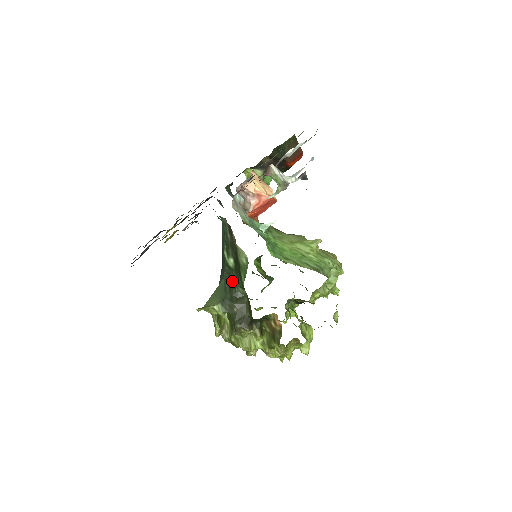
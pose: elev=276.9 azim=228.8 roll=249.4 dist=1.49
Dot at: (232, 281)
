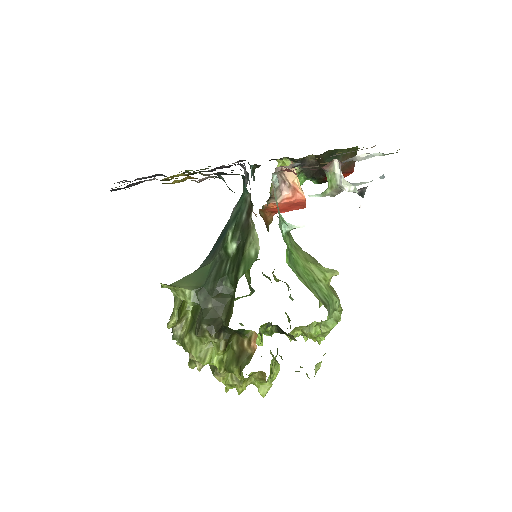
Dot at: (222, 270)
